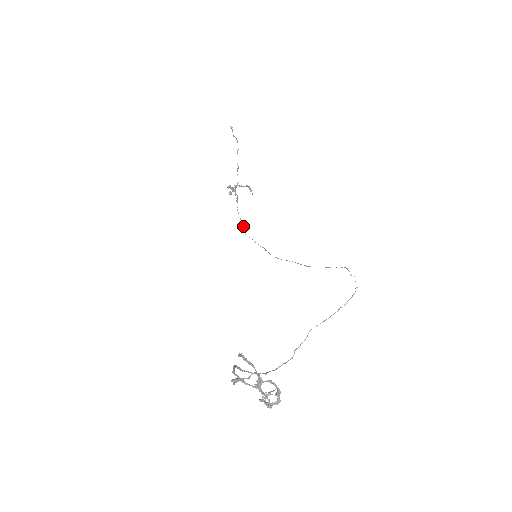
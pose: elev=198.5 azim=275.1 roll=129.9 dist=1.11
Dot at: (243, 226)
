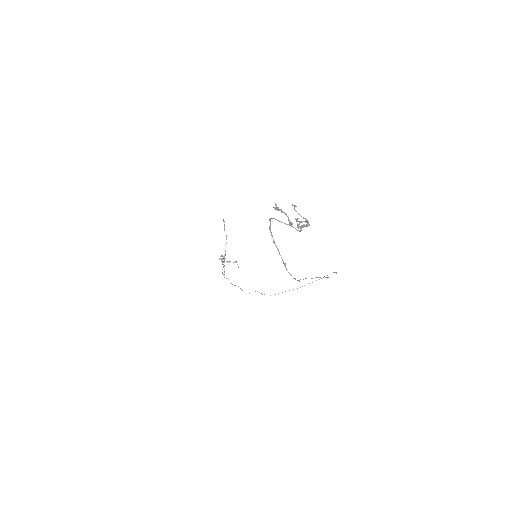
Dot at: (231, 283)
